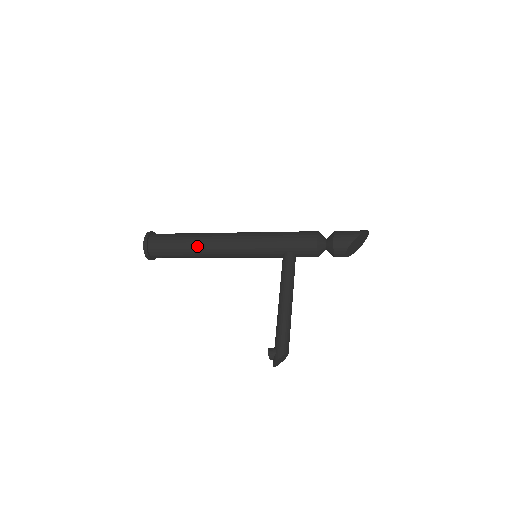
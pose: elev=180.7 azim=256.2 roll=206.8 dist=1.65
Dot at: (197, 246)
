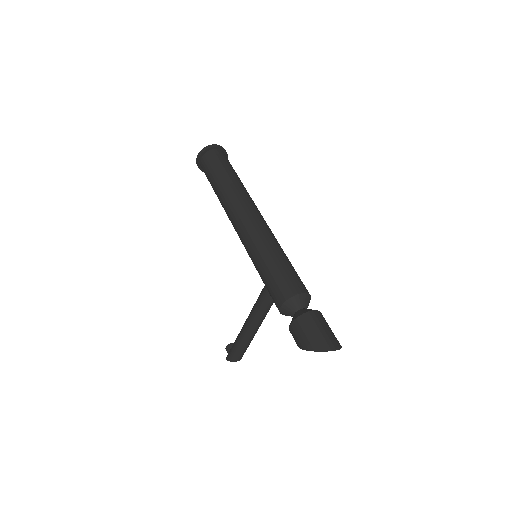
Dot at: (221, 203)
